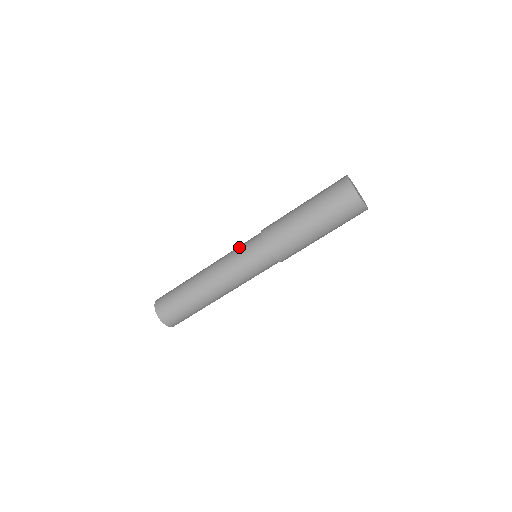
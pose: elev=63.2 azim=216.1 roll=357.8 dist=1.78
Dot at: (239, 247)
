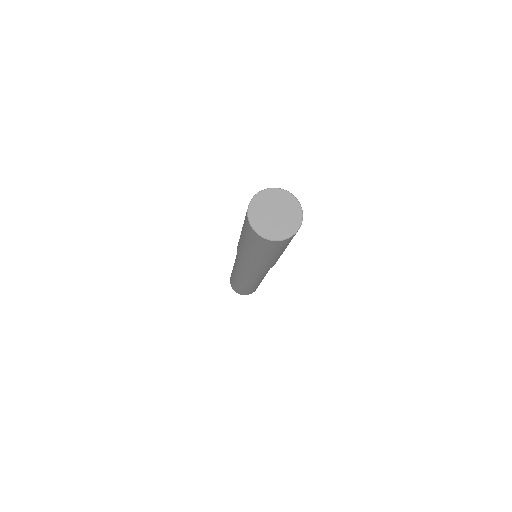
Dot at: (236, 257)
